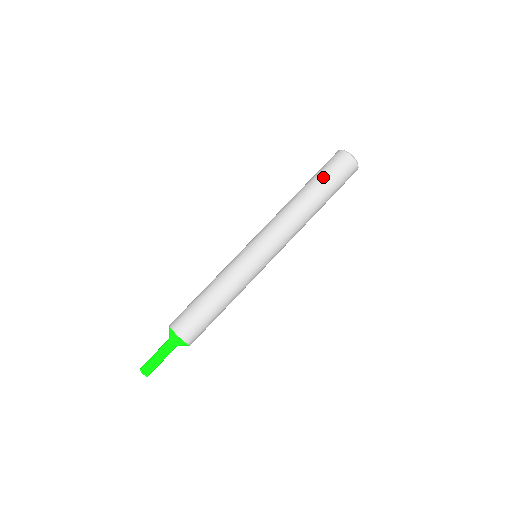
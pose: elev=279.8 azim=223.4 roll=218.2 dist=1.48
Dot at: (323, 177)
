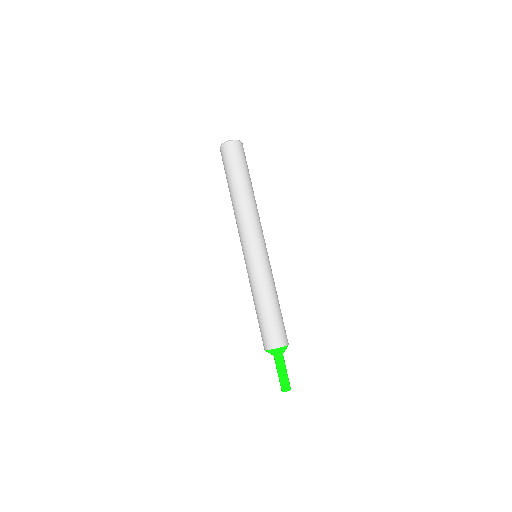
Dot at: (243, 169)
